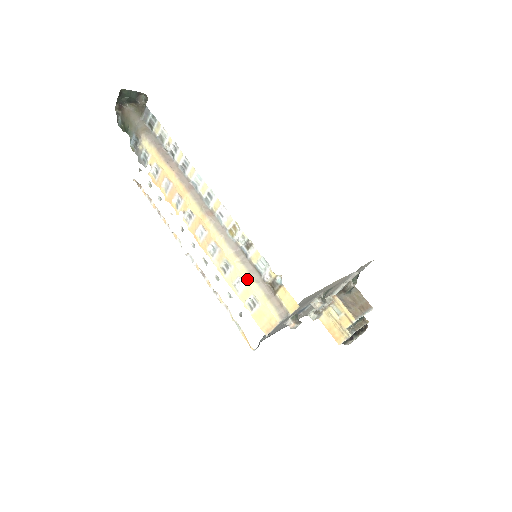
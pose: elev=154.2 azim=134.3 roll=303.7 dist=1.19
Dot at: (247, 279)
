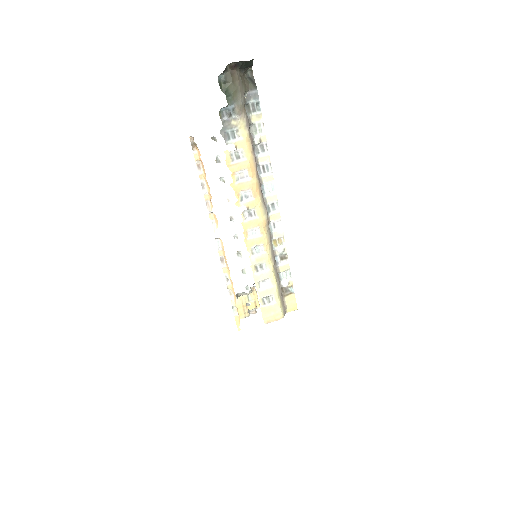
Dot at: (276, 283)
